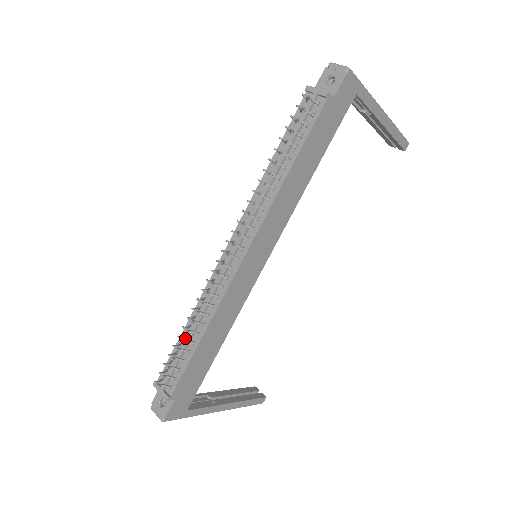
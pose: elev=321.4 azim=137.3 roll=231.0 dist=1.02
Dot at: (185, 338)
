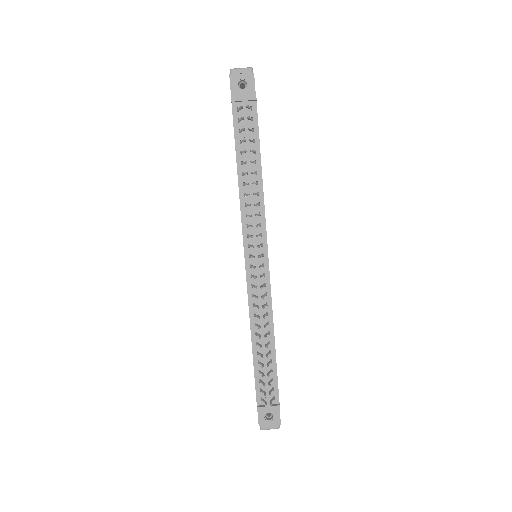
Dot at: (259, 356)
